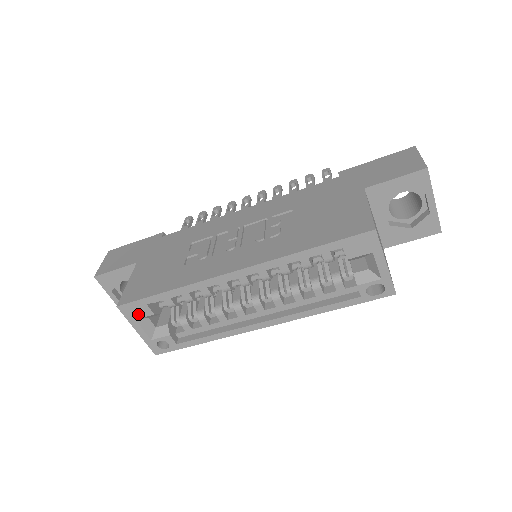
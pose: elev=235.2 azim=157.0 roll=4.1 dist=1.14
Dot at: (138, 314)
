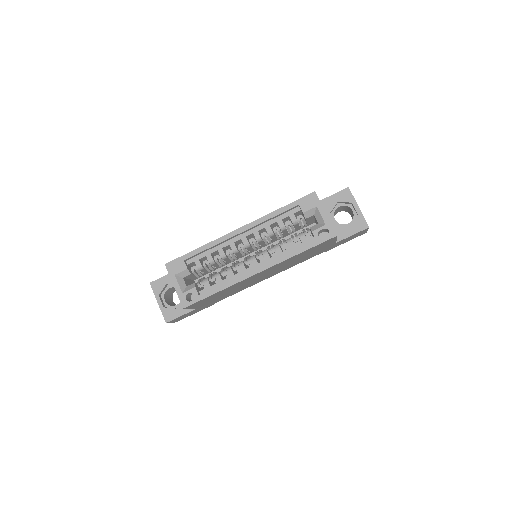
Dot at: (177, 270)
